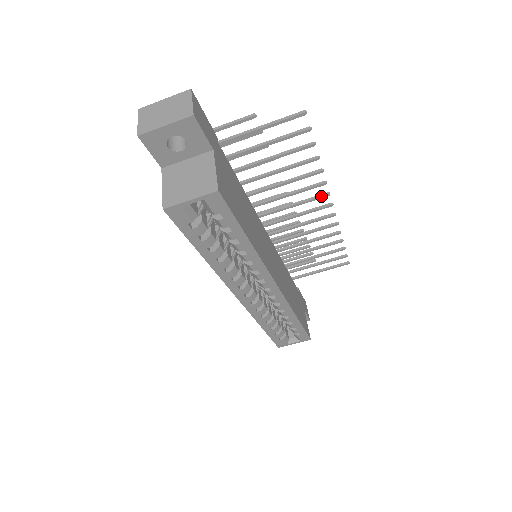
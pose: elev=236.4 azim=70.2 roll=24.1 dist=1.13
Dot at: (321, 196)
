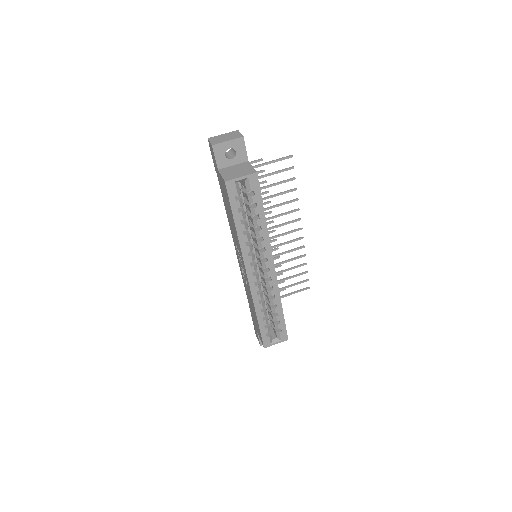
Dot at: (296, 220)
